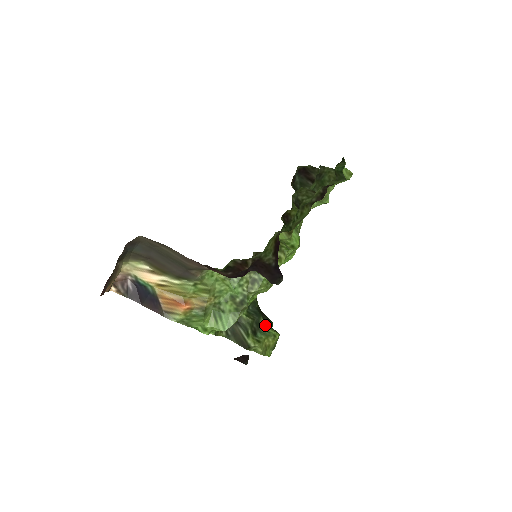
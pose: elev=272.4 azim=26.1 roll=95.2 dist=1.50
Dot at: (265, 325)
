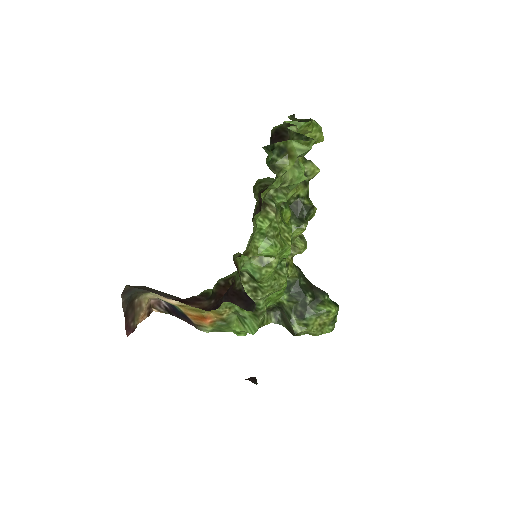
Dot at: (315, 302)
